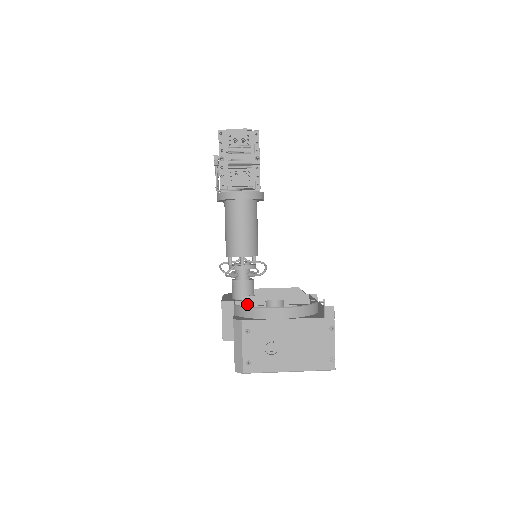
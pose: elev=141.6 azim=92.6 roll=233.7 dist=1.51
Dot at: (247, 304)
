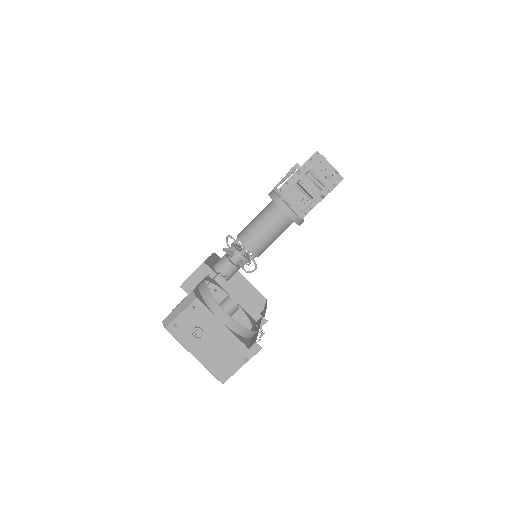
Dot at: (218, 281)
